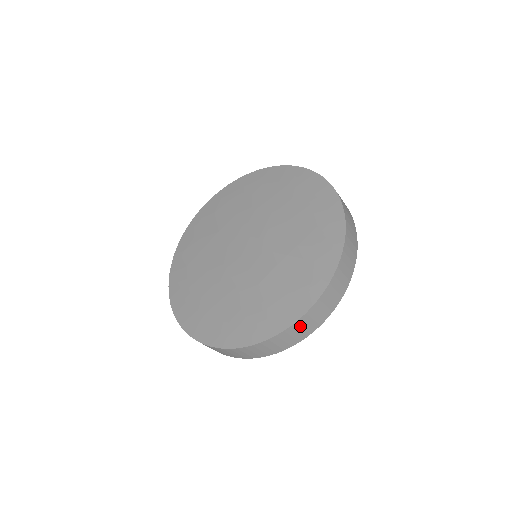
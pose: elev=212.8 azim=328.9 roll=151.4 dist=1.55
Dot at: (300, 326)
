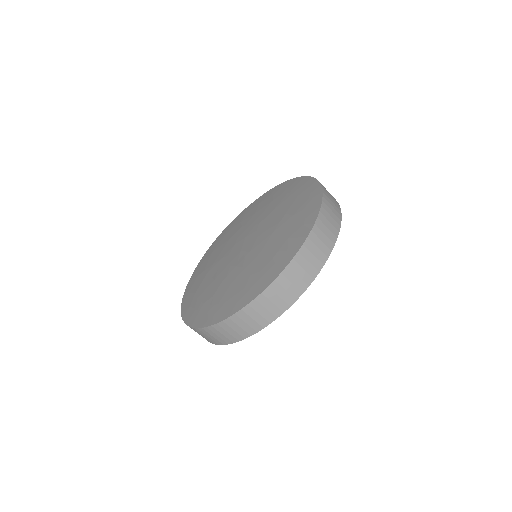
Dot at: (307, 254)
